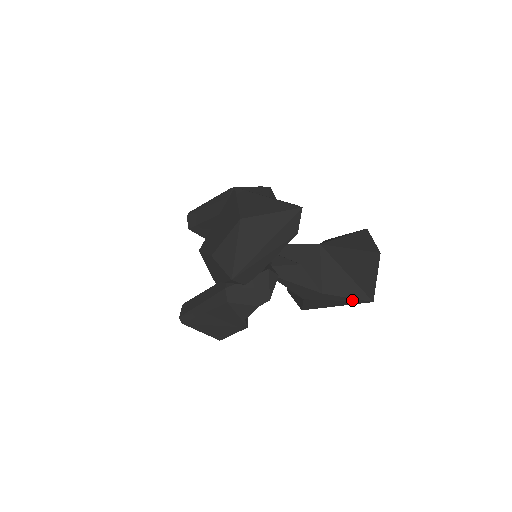
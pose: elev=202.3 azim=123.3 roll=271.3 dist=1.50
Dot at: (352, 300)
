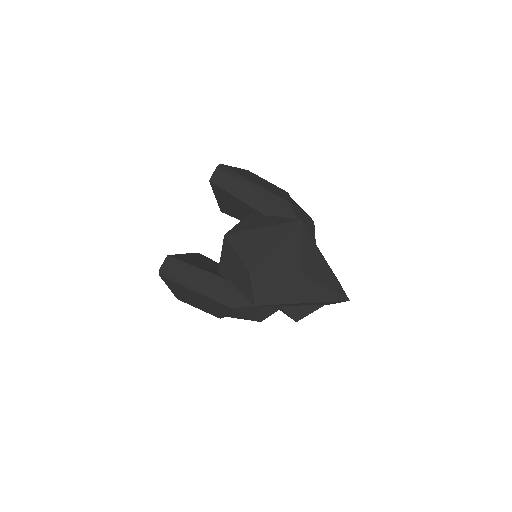
Dot at: (283, 311)
